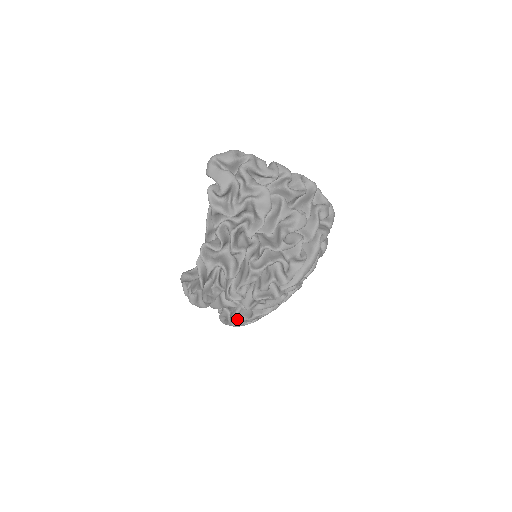
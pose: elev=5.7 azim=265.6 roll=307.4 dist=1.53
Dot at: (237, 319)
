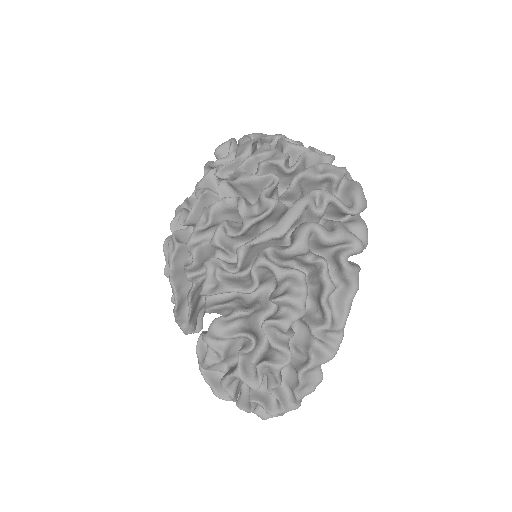
Dot at: occluded
